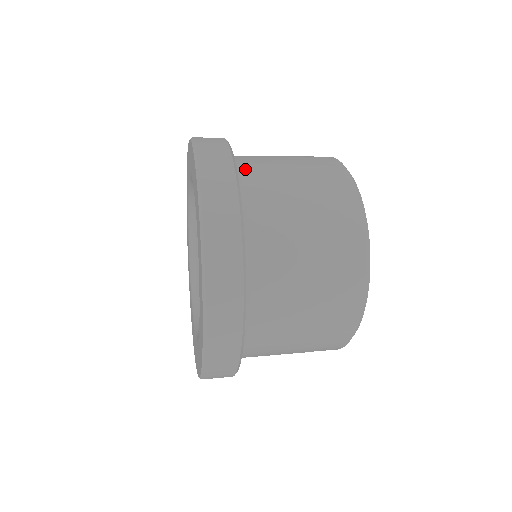
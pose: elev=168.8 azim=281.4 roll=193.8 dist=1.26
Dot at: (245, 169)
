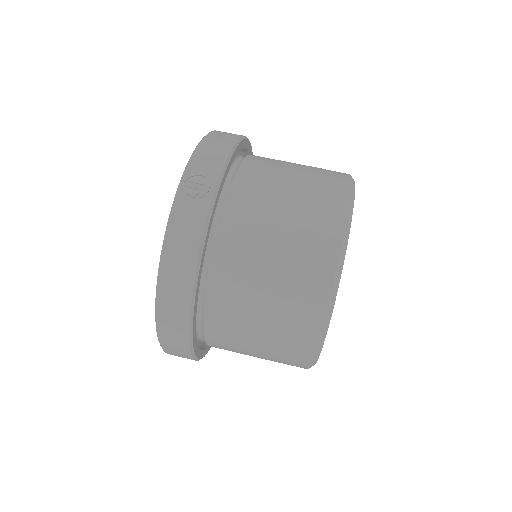
Dot at: (213, 291)
